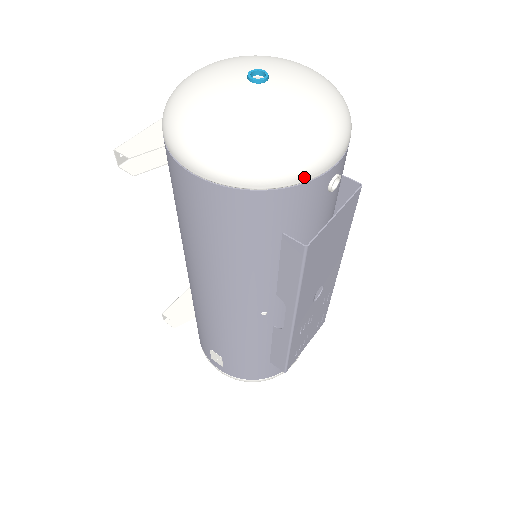
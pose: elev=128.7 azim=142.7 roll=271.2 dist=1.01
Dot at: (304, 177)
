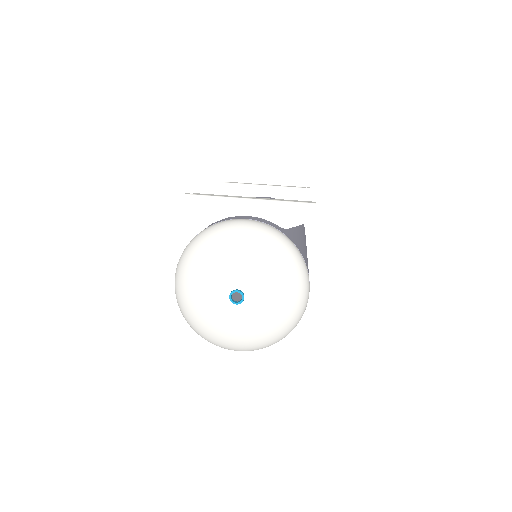
Dot at: occluded
